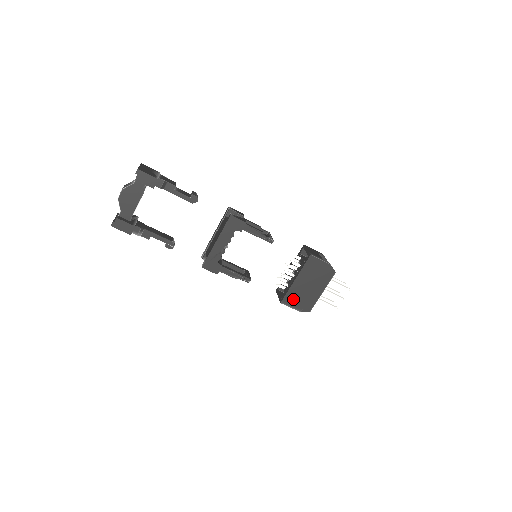
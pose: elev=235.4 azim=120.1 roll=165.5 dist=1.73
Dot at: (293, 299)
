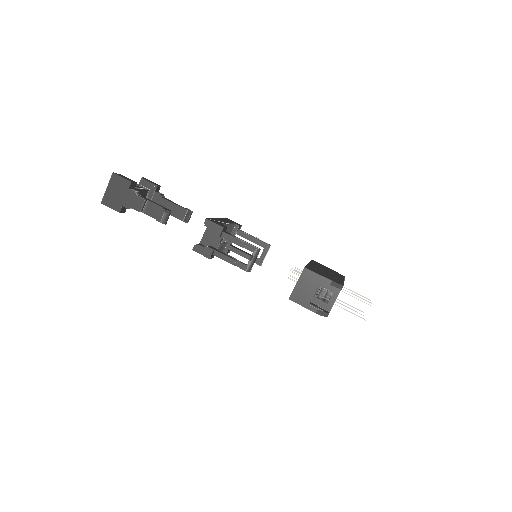
Dot at: (316, 271)
